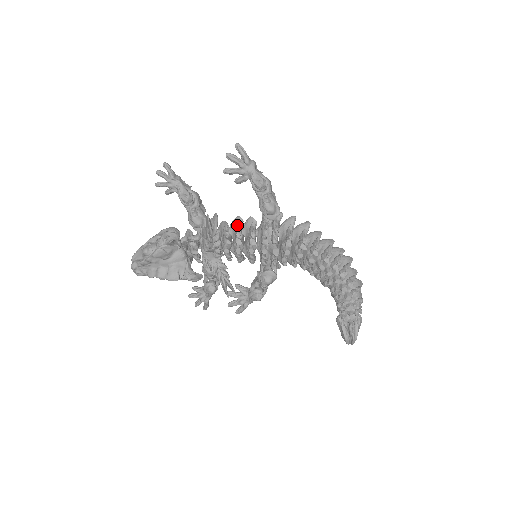
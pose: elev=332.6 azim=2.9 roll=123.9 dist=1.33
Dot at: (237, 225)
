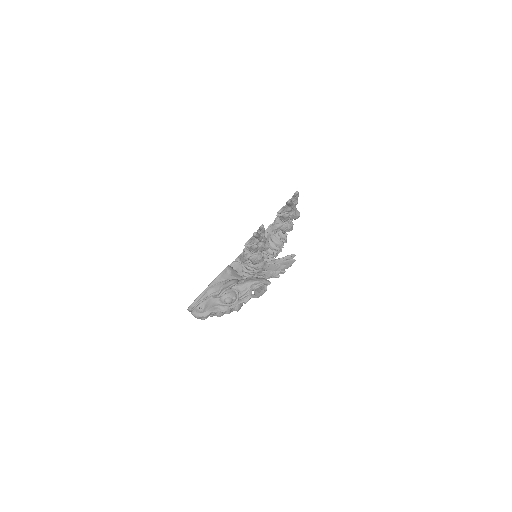
Dot at: occluded
